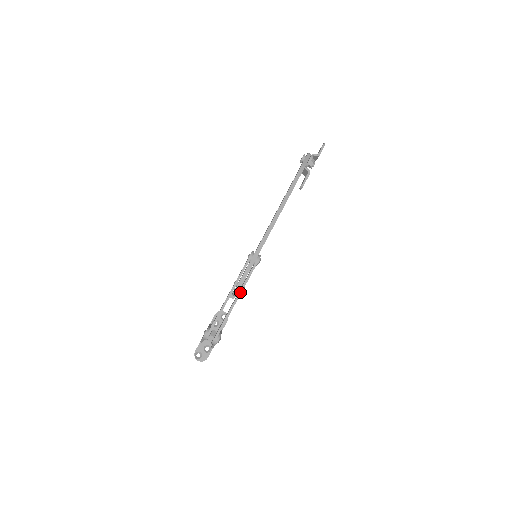
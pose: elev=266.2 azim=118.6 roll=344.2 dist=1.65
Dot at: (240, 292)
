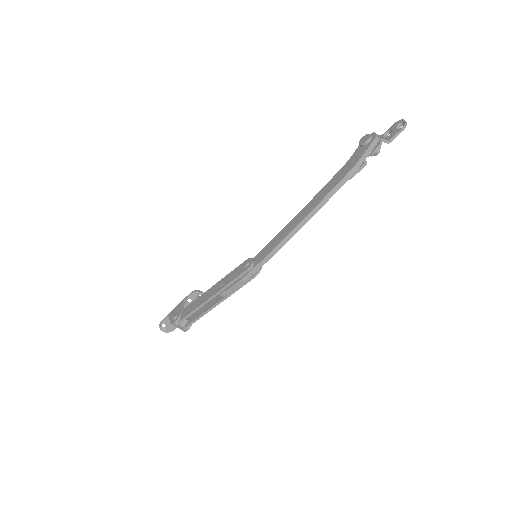
Dot at: (224, 298)
